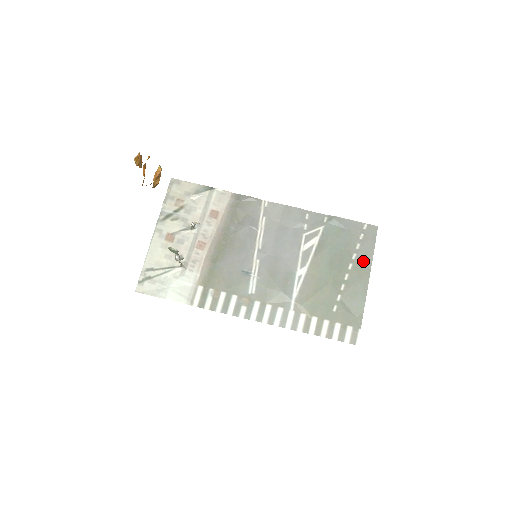
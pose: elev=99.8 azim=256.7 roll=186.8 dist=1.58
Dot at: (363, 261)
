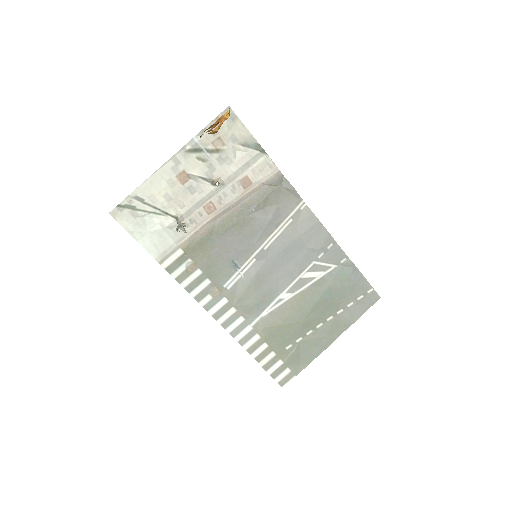
Dot at: (344, 321)
